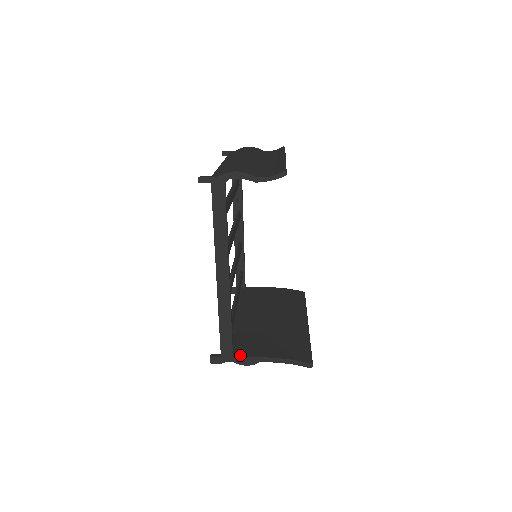
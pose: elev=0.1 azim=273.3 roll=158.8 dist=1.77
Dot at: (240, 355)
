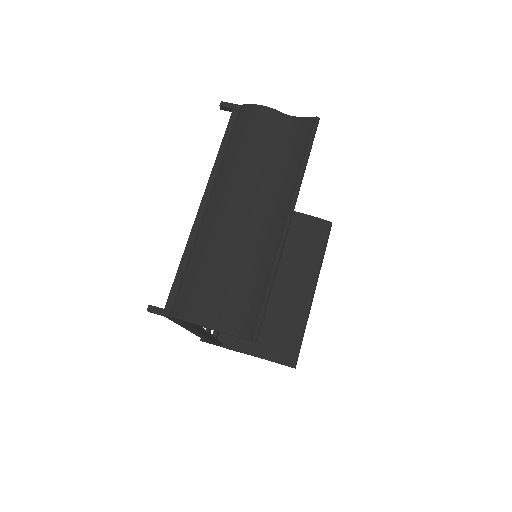
Dot at: (228, 345)
